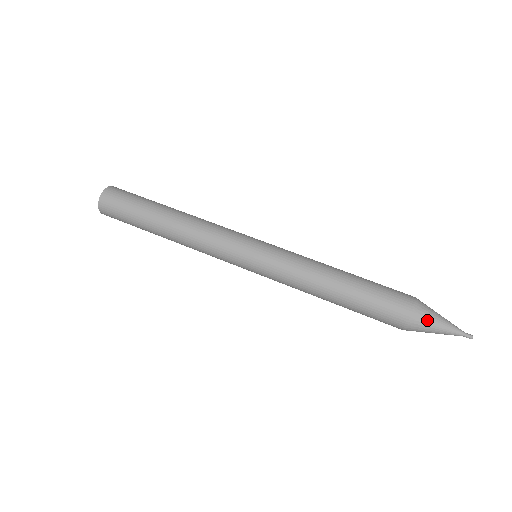
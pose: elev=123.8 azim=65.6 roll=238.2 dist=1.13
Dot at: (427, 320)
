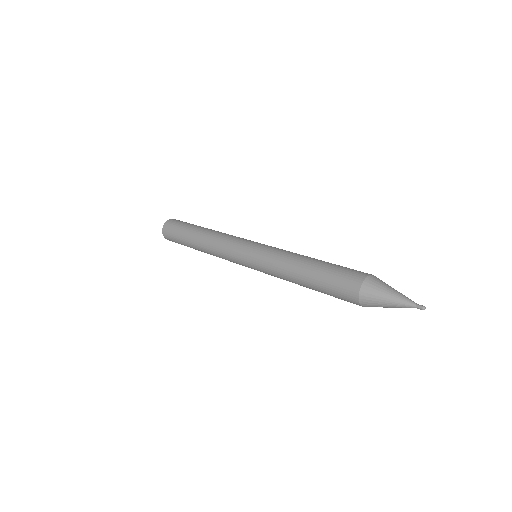
Dot at: (385, 283)
